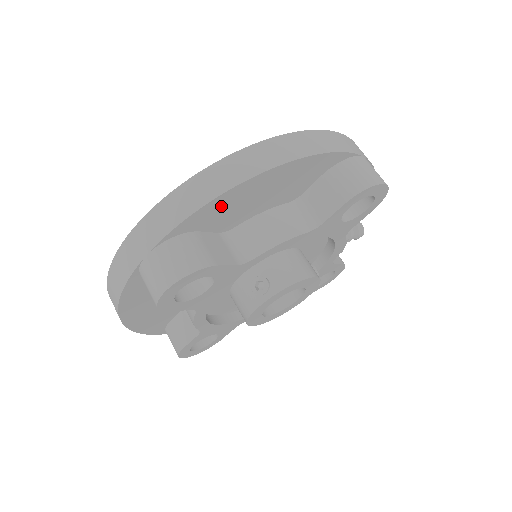
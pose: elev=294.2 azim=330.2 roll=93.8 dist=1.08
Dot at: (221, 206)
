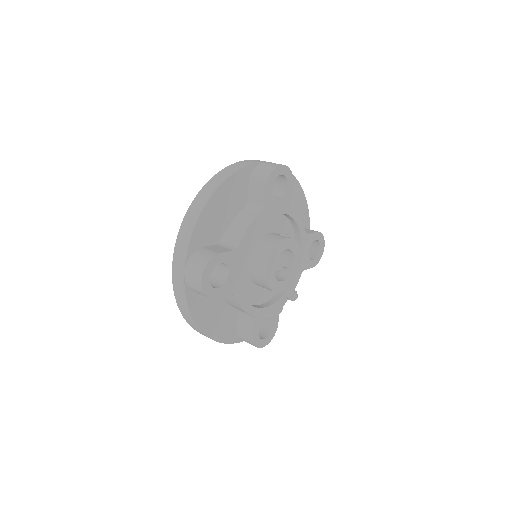
Dot at: occluded
